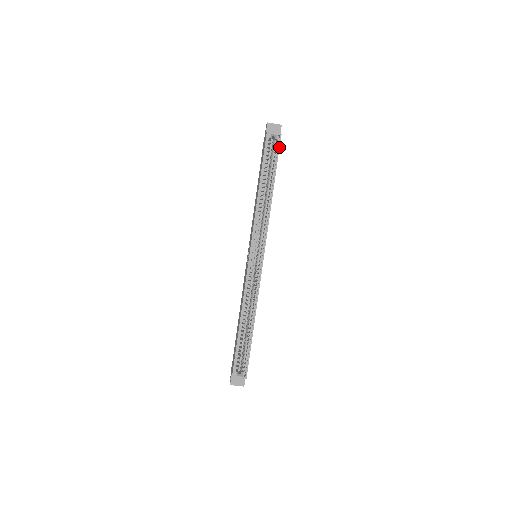
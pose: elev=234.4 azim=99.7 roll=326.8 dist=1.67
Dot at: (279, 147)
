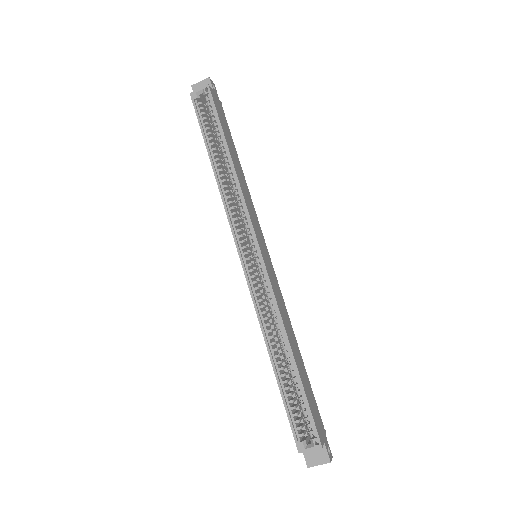
Dot at: (213, 101)
